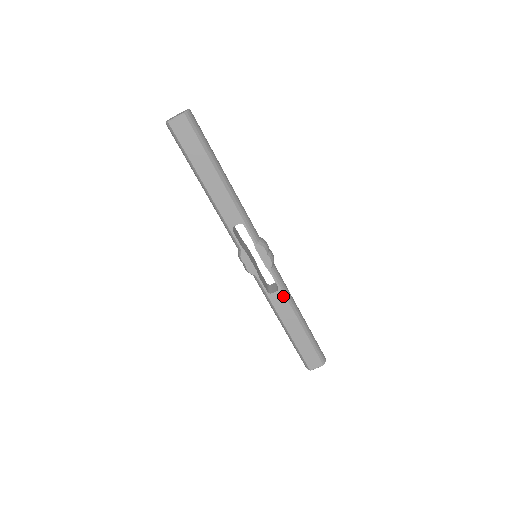
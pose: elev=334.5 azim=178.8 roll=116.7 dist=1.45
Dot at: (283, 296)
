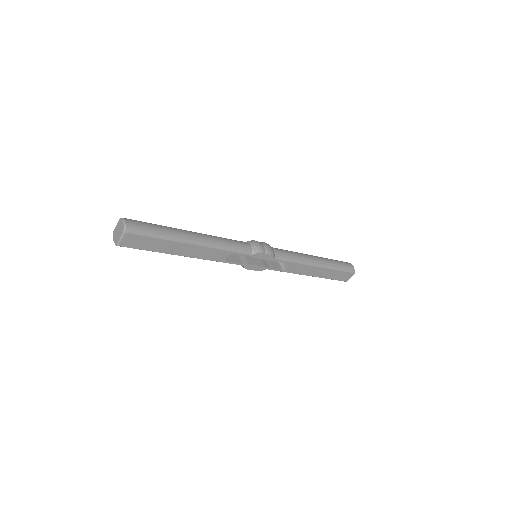
Dot at: (296, 264)
